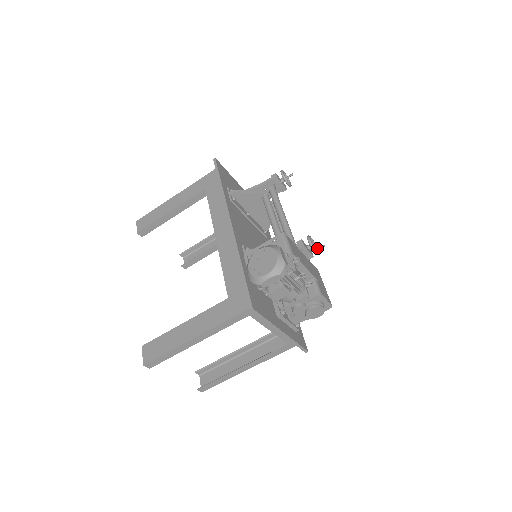
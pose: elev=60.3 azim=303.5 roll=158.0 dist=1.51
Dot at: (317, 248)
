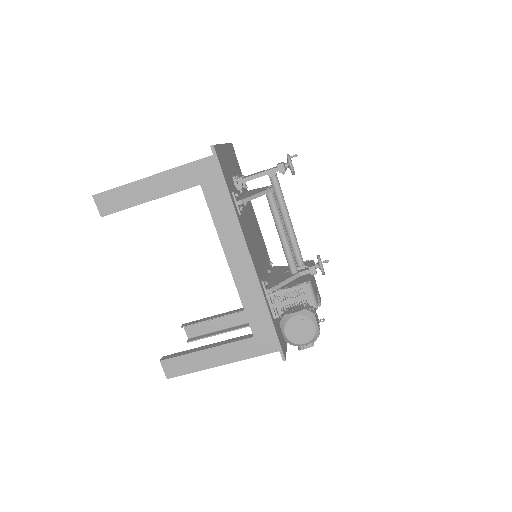
Dot at: occluded
